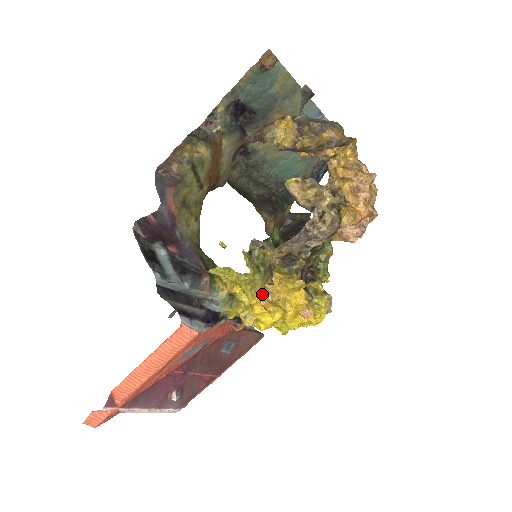
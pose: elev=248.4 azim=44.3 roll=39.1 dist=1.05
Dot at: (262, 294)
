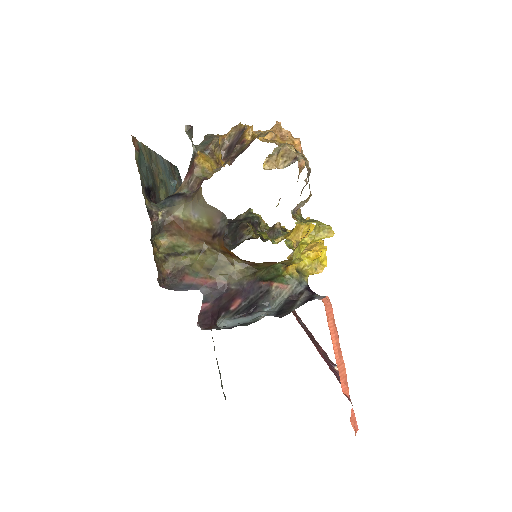
Dot at: occluded
